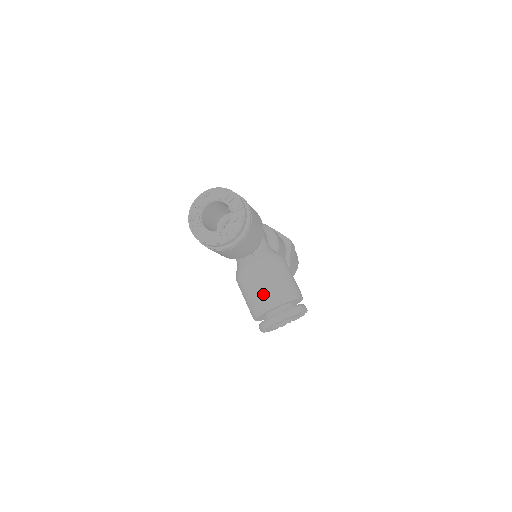
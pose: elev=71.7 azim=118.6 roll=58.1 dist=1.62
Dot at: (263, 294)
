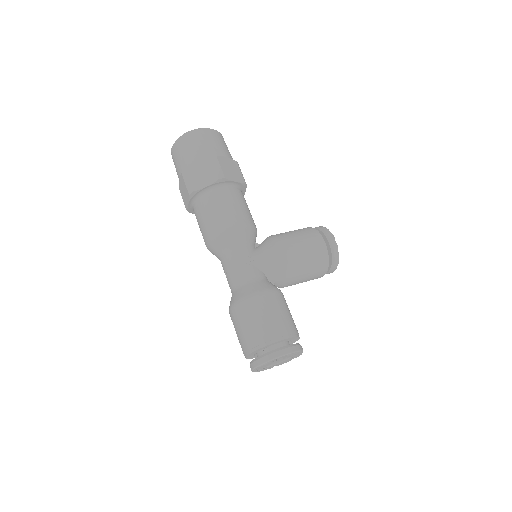
Dot at: occluded
